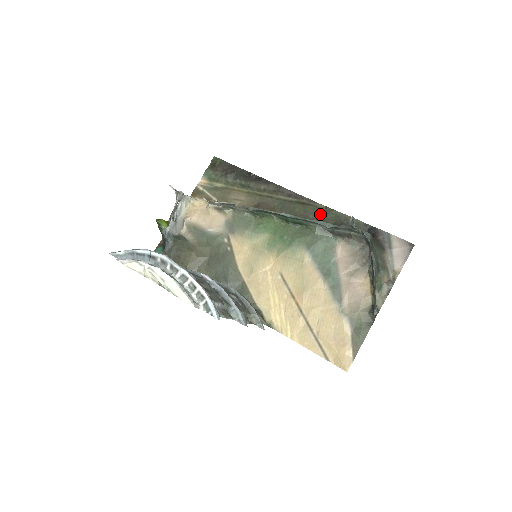
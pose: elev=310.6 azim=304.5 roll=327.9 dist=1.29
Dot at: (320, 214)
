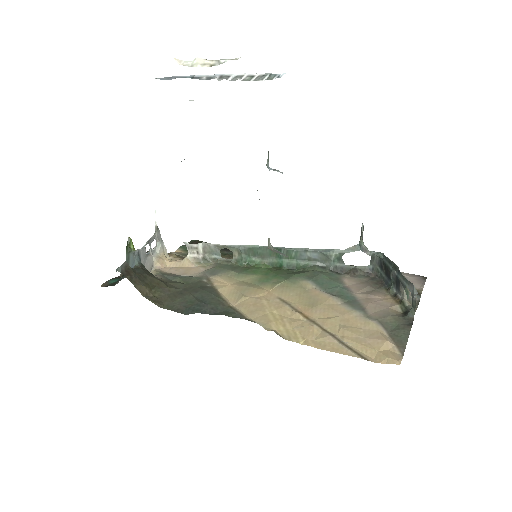
Dot at: occluded
